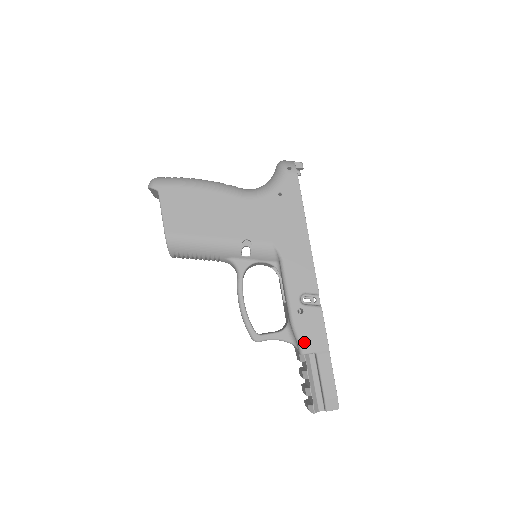
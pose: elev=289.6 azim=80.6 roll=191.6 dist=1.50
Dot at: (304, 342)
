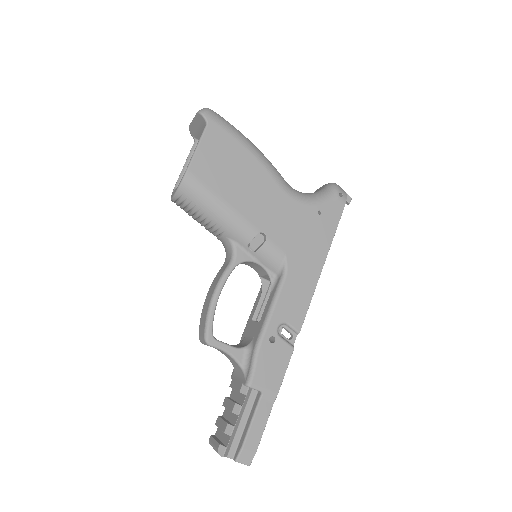
Dot at: (258, 374)
